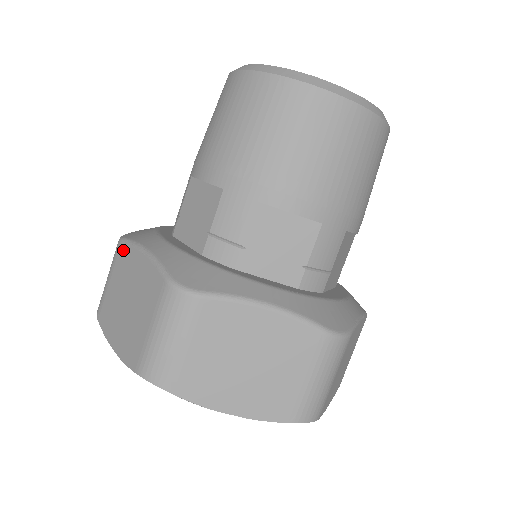
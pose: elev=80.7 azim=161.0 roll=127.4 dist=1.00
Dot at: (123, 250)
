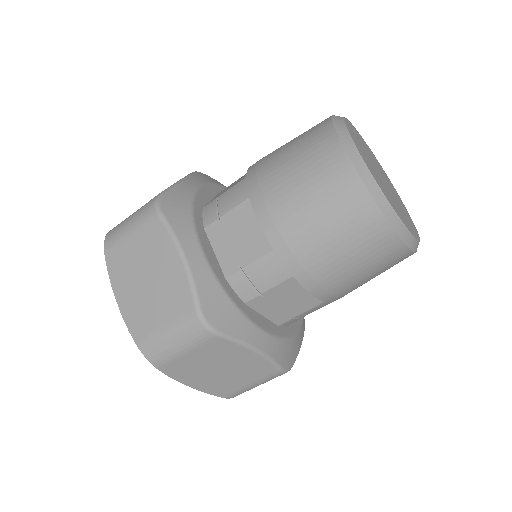
Dot at: (158, 228)
